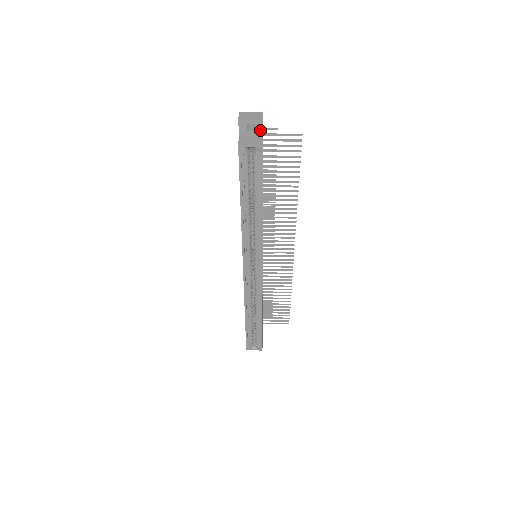
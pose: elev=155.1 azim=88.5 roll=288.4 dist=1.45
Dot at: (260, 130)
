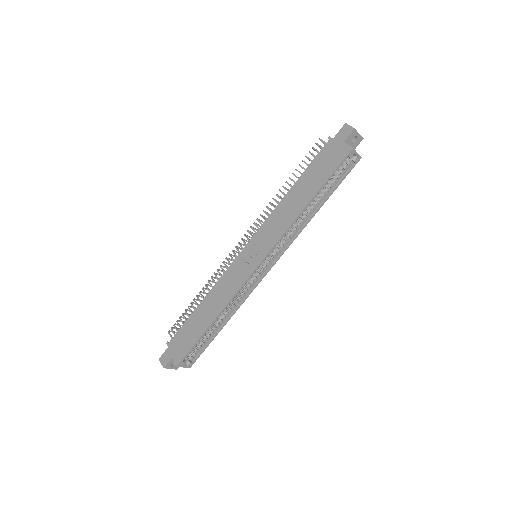
Dot at: (356, 145)
